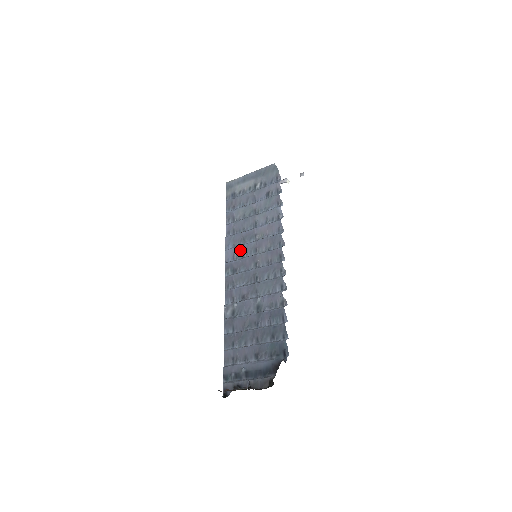
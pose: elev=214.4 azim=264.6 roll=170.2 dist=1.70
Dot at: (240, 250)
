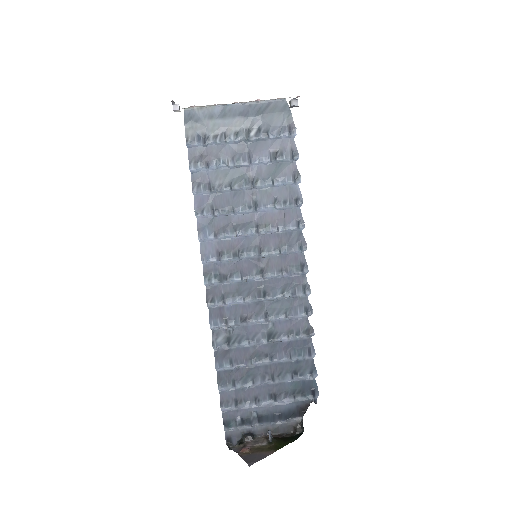
Dot at: (229, 245)
